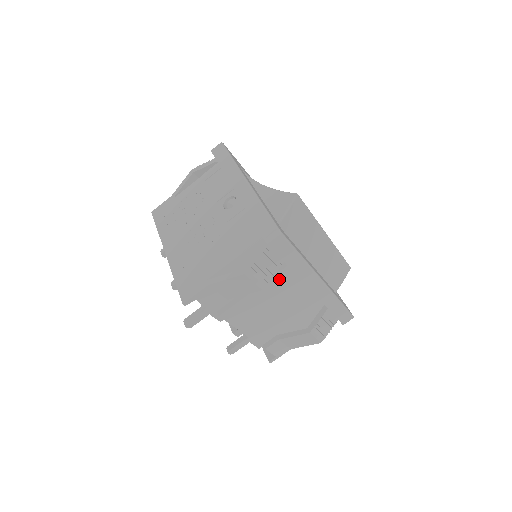
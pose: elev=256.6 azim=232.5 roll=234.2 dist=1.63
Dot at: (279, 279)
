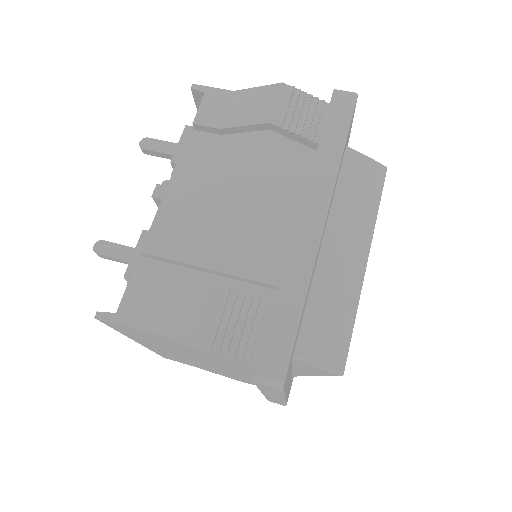
Dot at: (285, 171)
